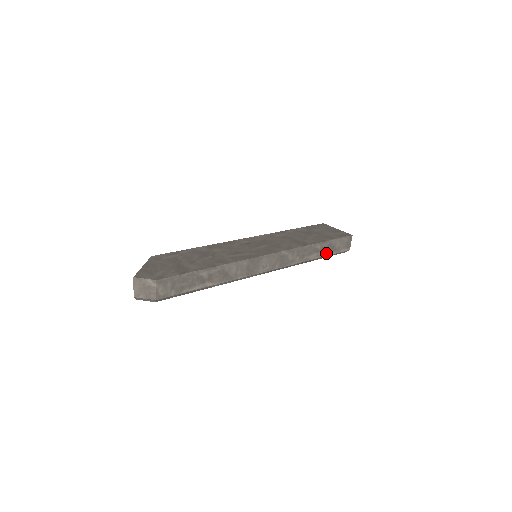
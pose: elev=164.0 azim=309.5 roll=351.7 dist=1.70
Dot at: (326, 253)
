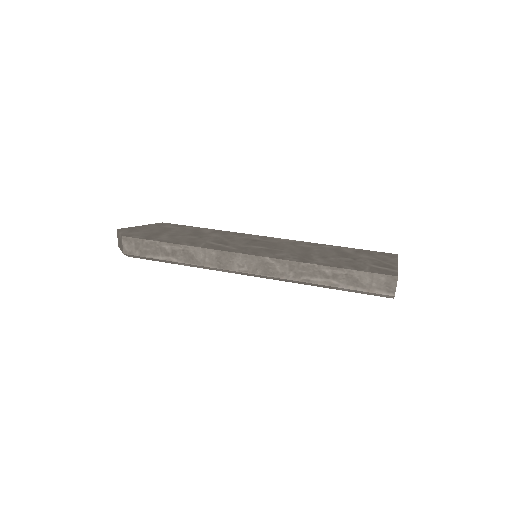
Dot at: (344, 284)
